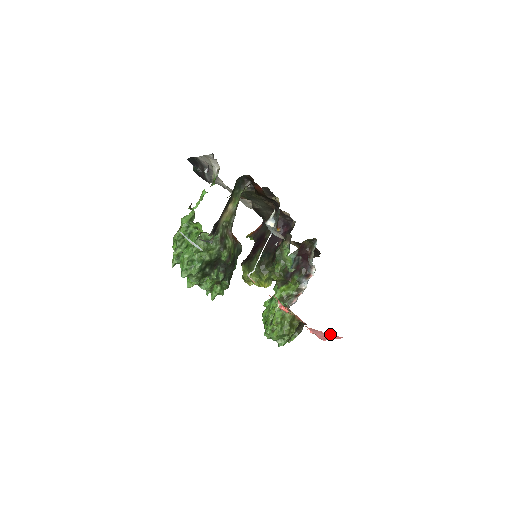
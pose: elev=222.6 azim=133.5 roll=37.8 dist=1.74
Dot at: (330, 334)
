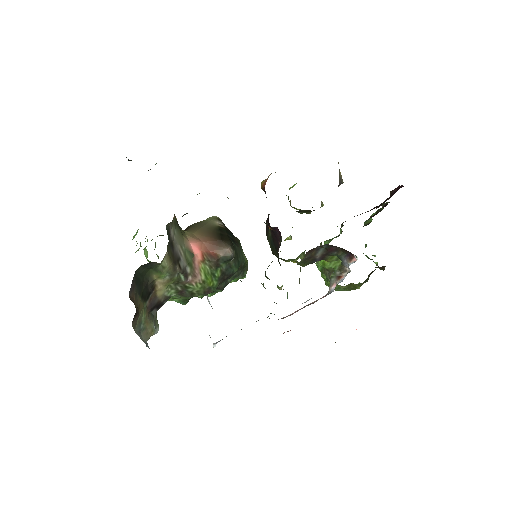
Dot at: occluded
